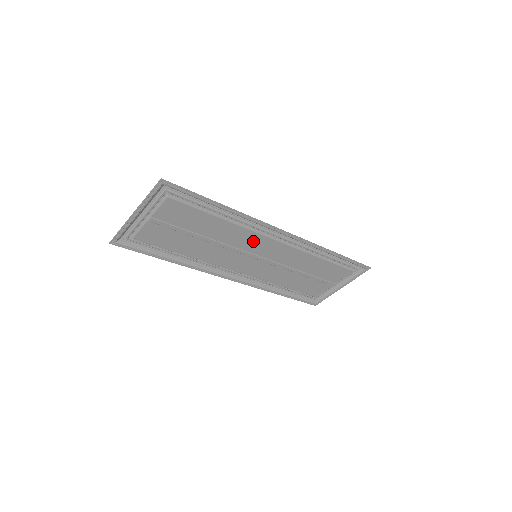
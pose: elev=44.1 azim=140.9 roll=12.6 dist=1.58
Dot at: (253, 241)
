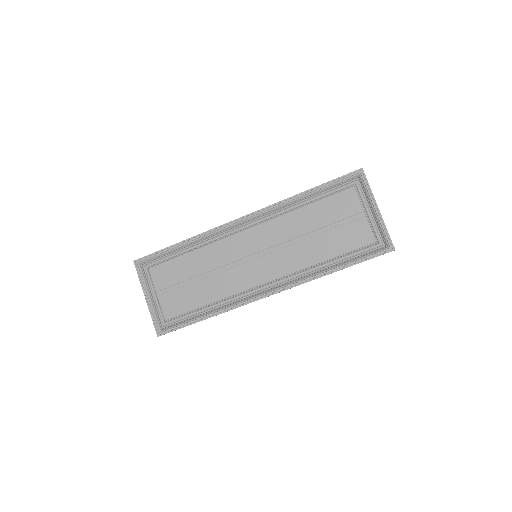
Dot at: (234, 246)
